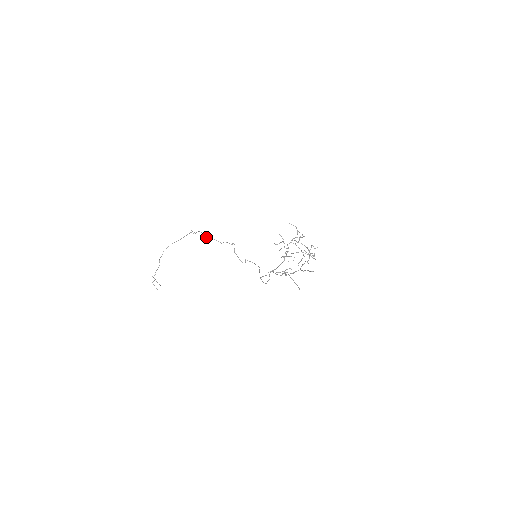
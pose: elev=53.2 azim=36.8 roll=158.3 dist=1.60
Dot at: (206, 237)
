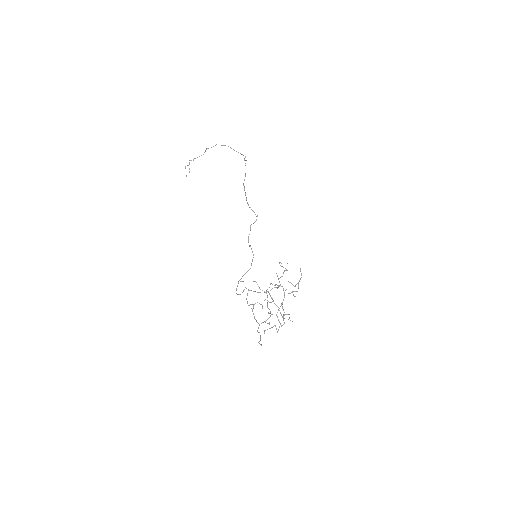
Dot at: (243, 184)
